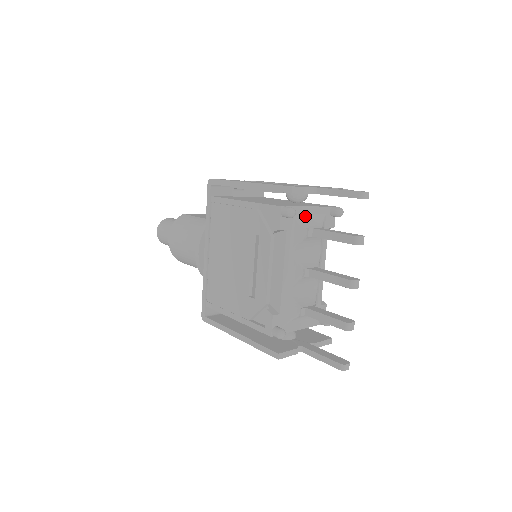
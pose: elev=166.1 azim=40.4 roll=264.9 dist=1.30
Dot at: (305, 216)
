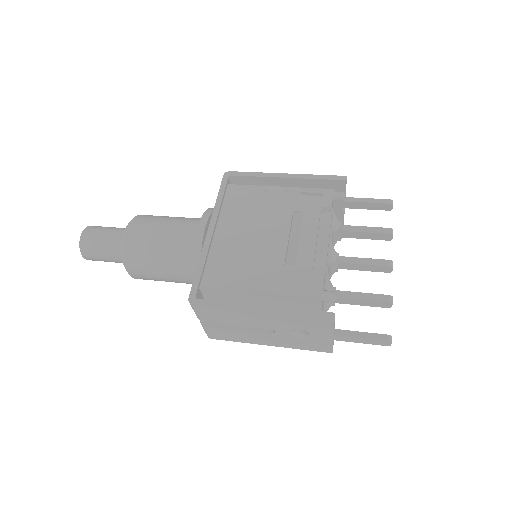
Dot at: occluded
